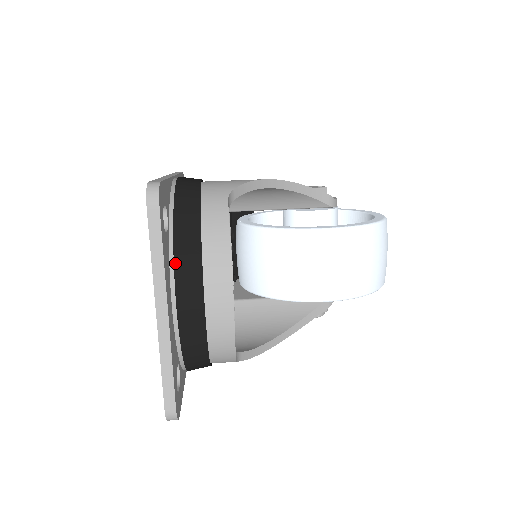
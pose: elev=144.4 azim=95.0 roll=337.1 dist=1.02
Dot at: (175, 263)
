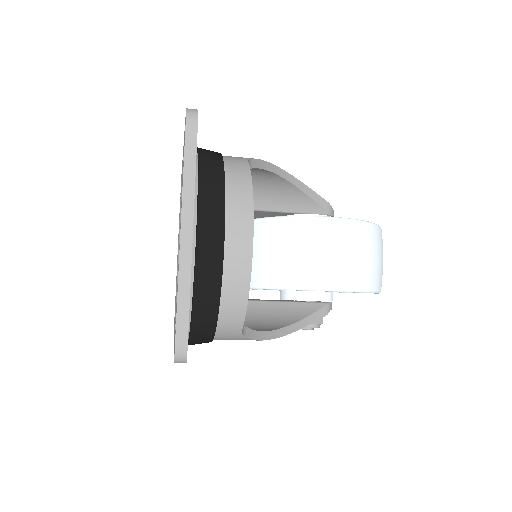
Dot at: (199, 196)
